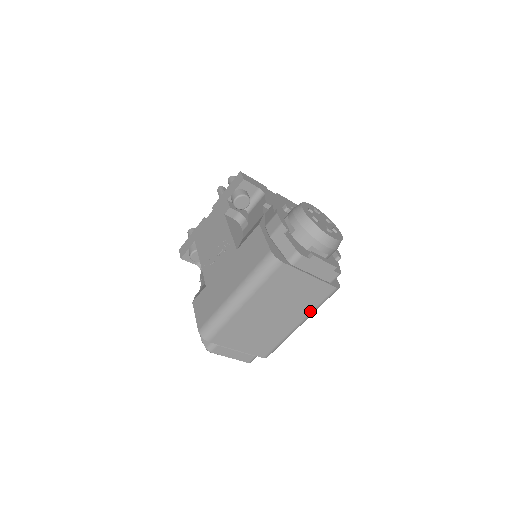
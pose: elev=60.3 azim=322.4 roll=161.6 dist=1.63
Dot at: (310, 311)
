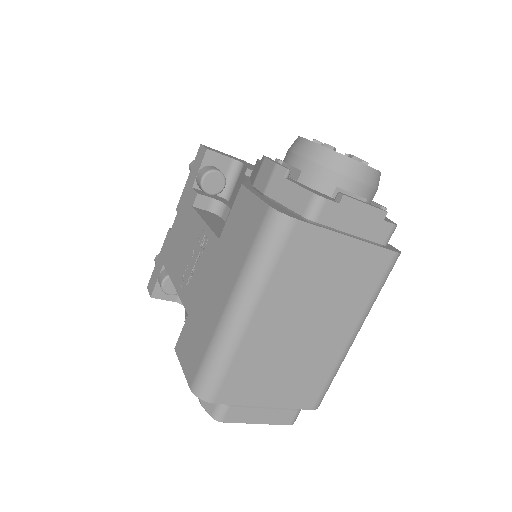
Dot at: (365, 306)
